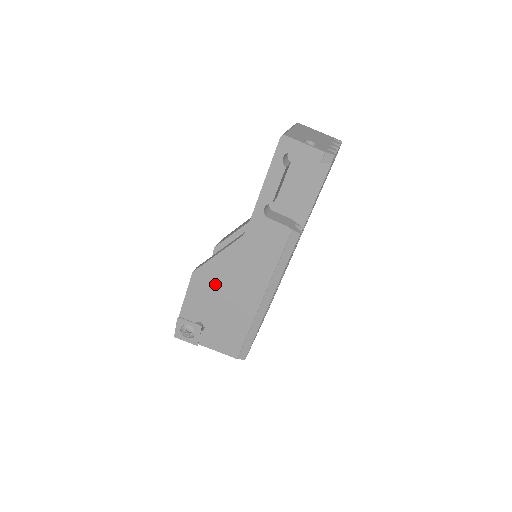
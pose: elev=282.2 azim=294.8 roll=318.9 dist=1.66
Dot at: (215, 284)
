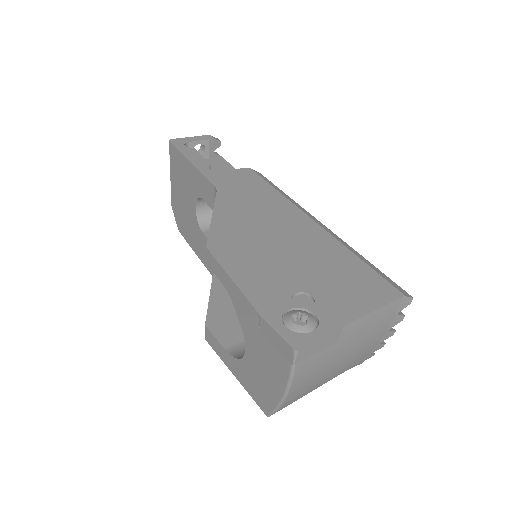
Dot at: (248, 239)
